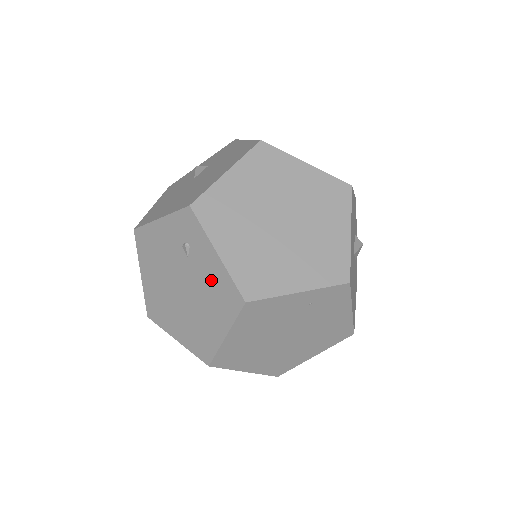
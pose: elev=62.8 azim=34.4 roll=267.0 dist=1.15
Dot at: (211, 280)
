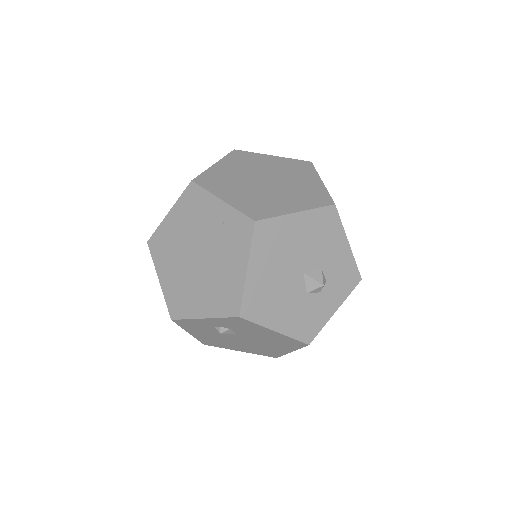
Dot at: occluded
